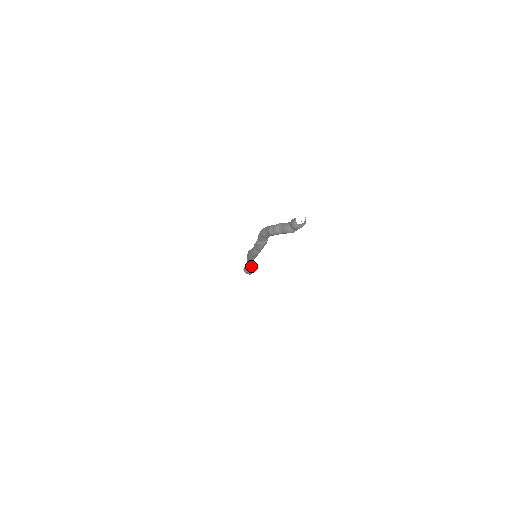
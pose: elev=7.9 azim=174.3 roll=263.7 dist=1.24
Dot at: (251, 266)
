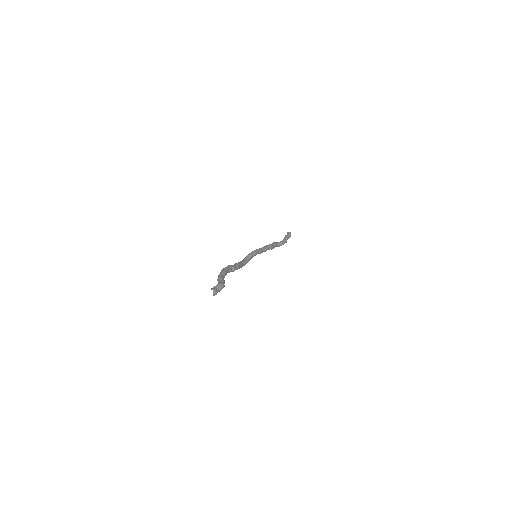
Dot at: occluded
